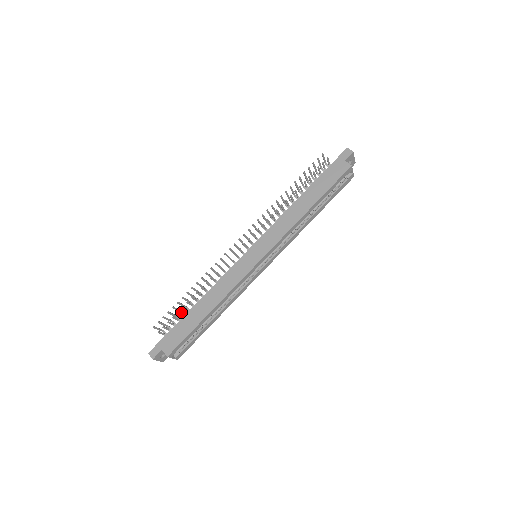
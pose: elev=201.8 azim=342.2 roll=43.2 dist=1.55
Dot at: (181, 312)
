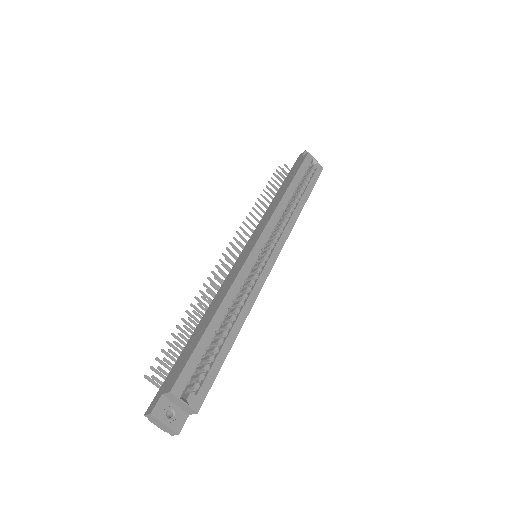
Dot at: occluded
